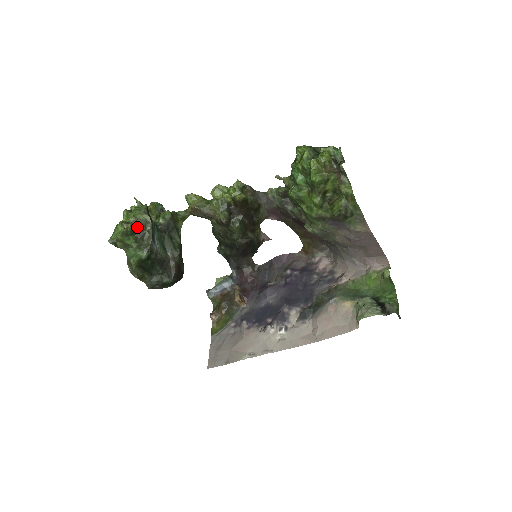
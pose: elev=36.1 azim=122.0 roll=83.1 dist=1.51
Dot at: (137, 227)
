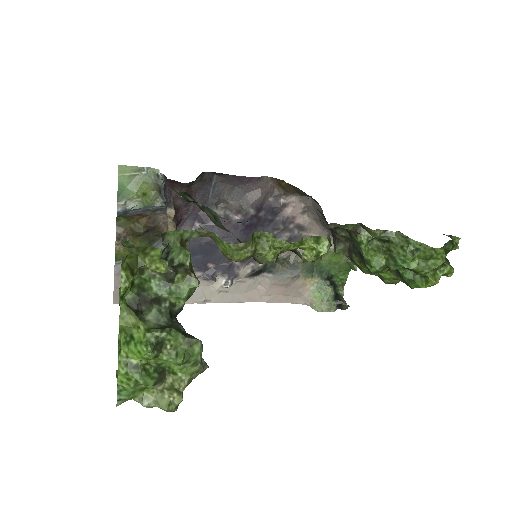
Dot at: occluded
